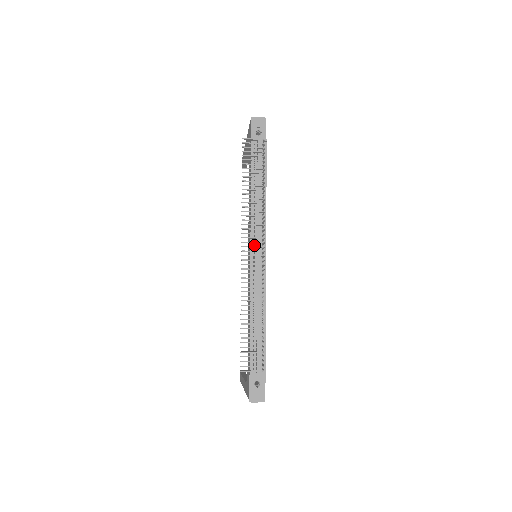
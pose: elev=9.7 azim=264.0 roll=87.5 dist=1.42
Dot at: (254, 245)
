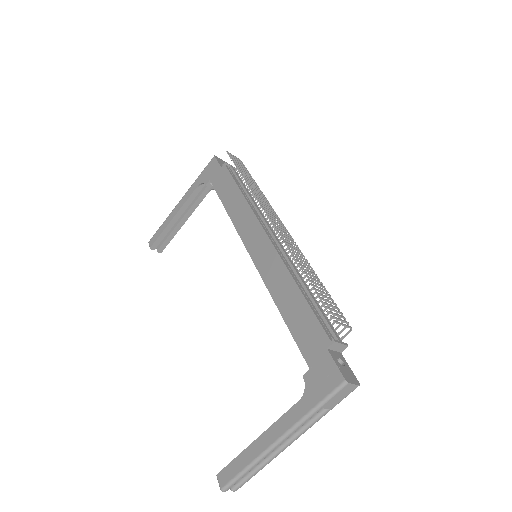
Dot at: (265, 230)
